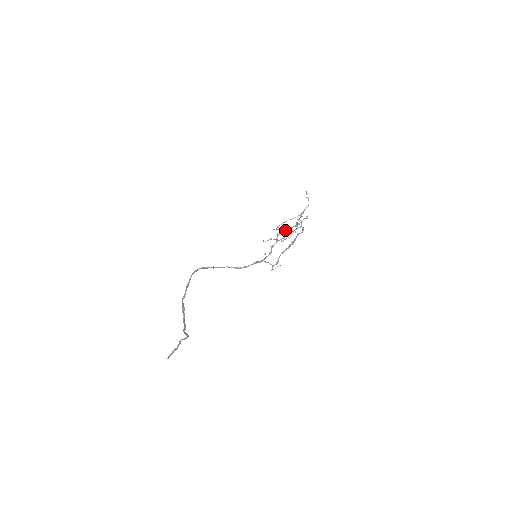
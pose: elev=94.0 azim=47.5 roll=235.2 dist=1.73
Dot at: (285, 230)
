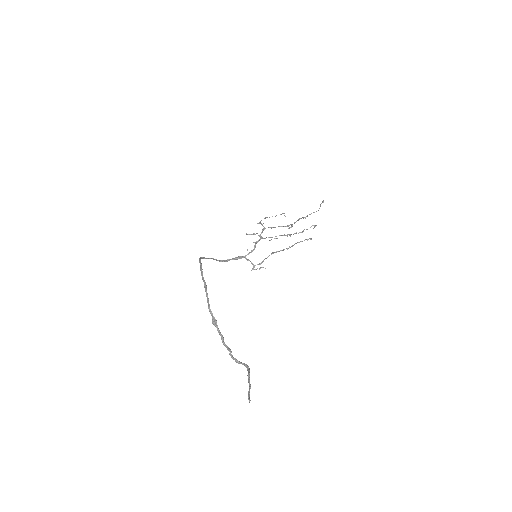
Dot at: (270, 227)
